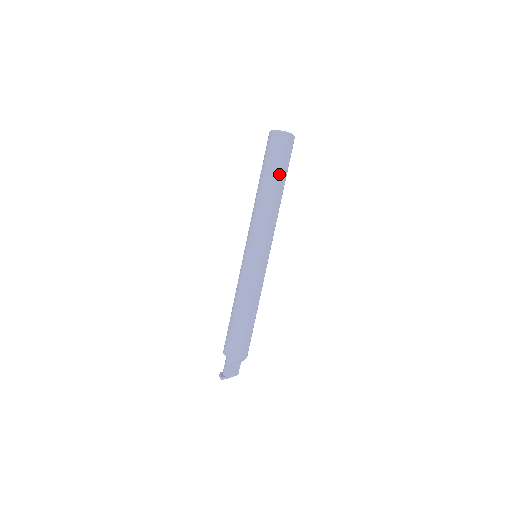
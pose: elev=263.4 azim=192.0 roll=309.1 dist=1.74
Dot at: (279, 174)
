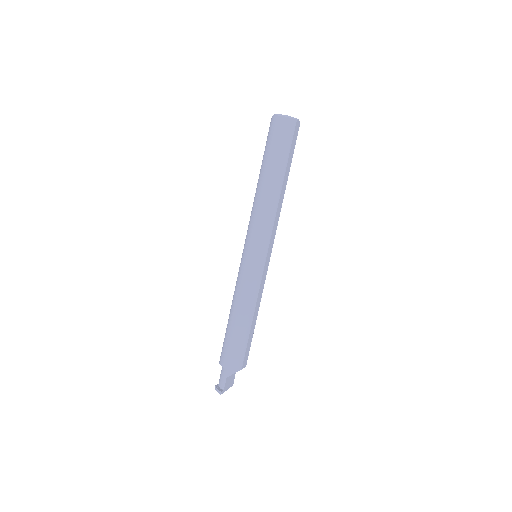
Dot at: (286, 165)
